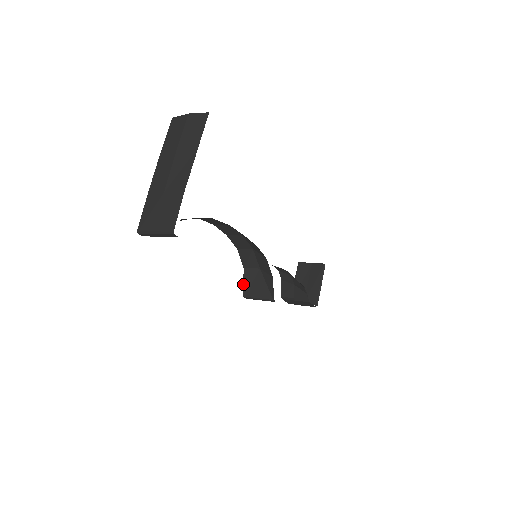
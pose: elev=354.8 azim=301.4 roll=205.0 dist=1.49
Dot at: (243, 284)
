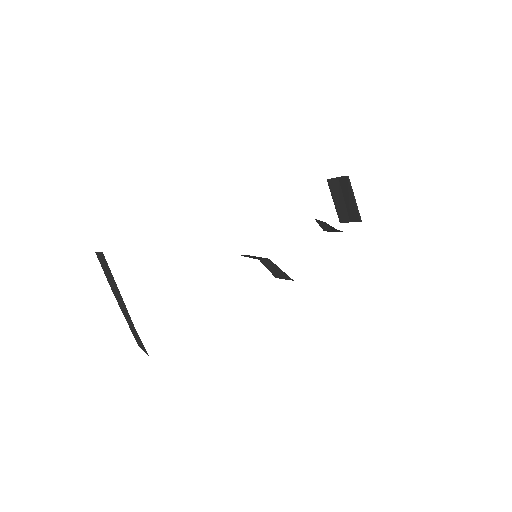
Dot at: occluded
